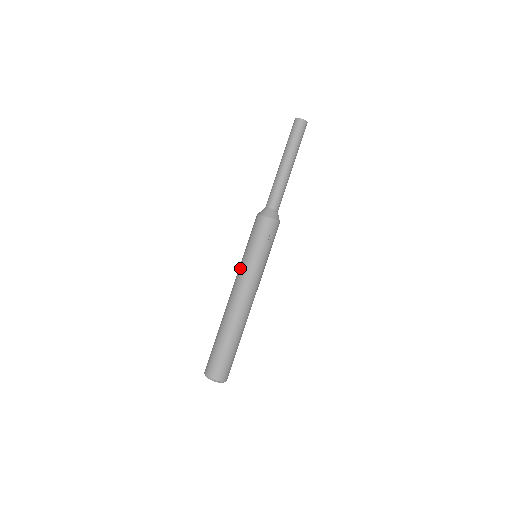
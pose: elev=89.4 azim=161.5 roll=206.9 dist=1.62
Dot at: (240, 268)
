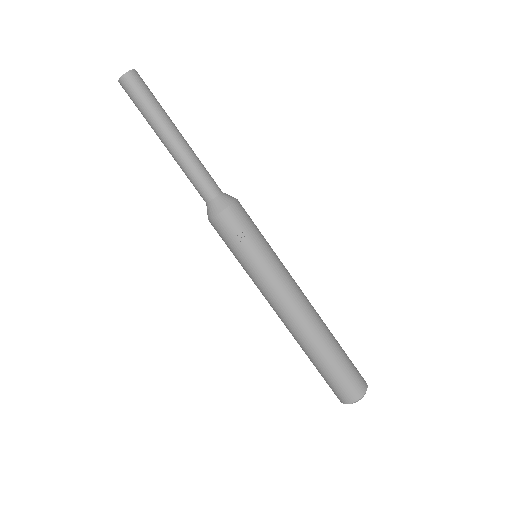
Dot at: occluded
